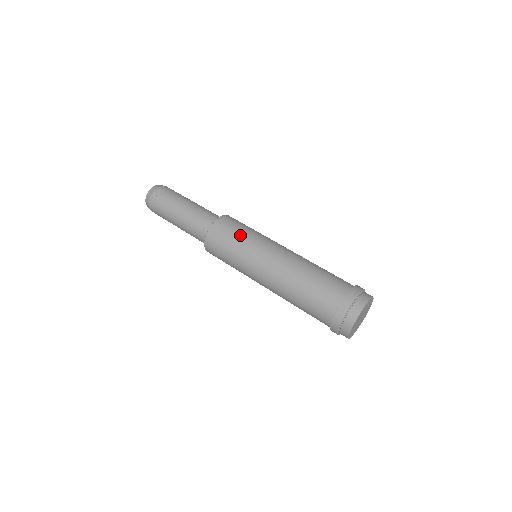
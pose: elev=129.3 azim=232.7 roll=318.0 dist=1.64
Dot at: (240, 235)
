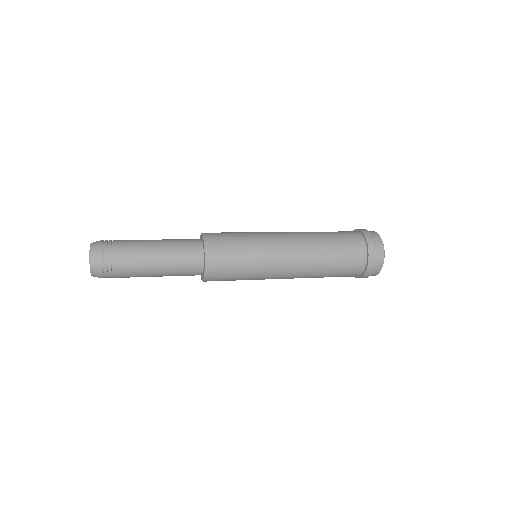
Dot at: (238, 233)
